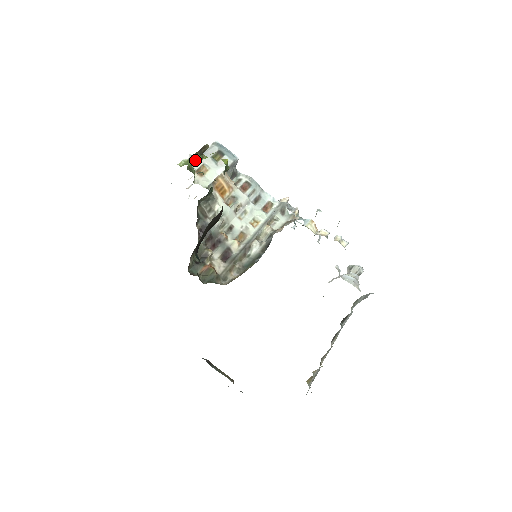
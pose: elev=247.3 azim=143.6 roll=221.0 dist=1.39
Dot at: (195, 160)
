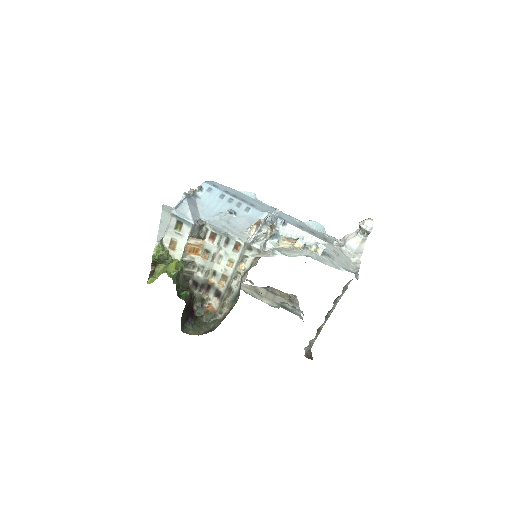
Dot at: (165, 237)
